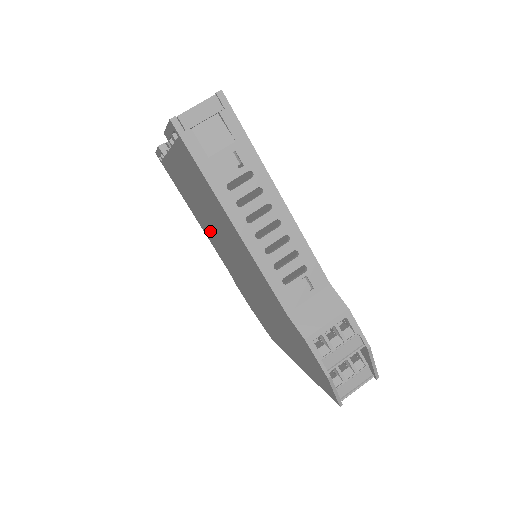
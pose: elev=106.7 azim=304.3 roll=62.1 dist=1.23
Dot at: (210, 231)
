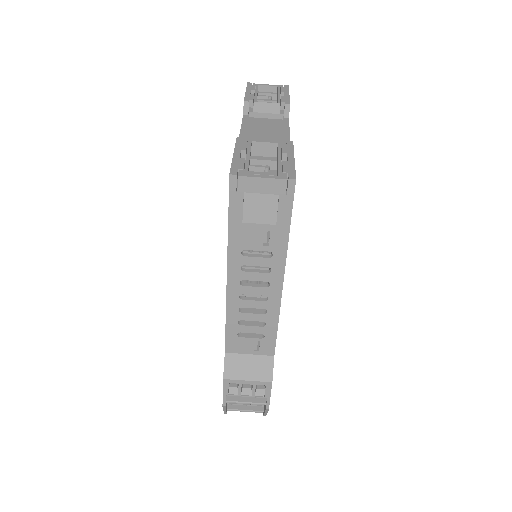
Dot at: occluded
